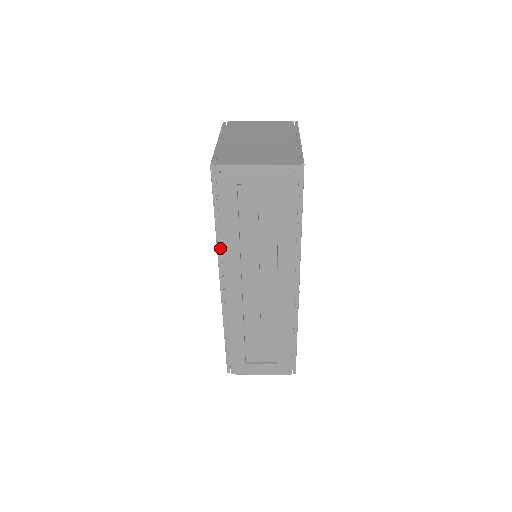
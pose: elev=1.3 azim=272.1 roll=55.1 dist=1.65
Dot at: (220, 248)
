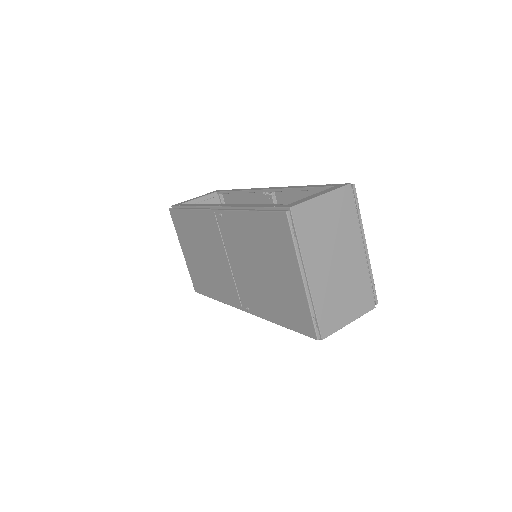
Dot at: (265, 316)
